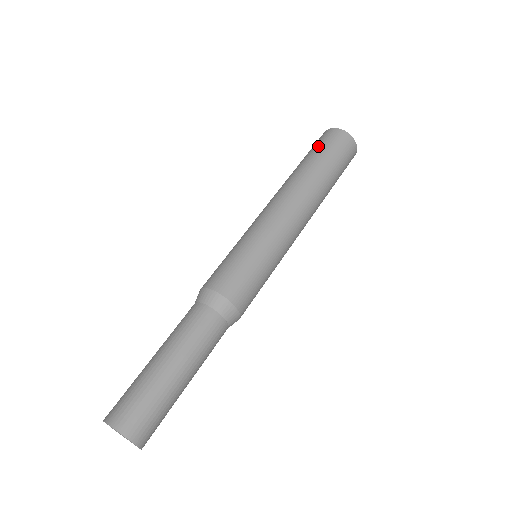
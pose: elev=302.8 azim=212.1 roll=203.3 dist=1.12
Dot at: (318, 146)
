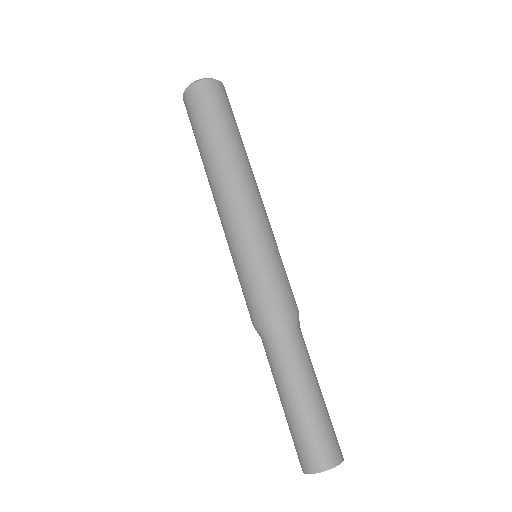
Dot at: (200, 115)
